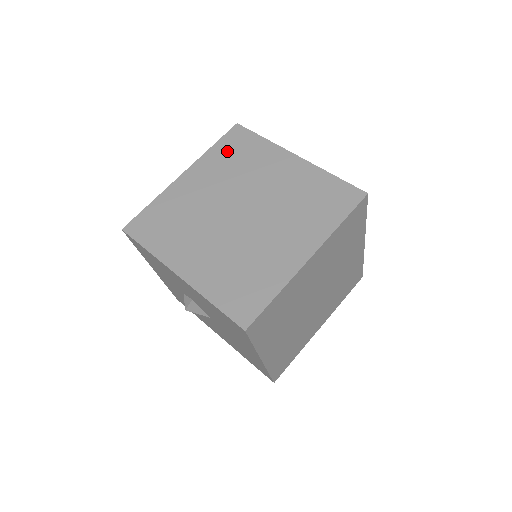
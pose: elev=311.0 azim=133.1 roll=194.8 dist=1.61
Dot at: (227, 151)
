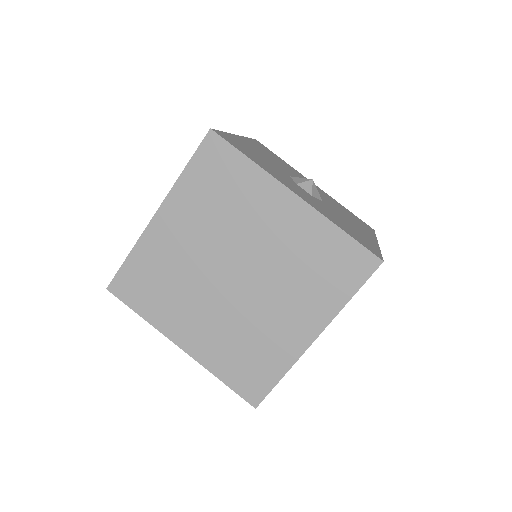
Dot at: occluded
